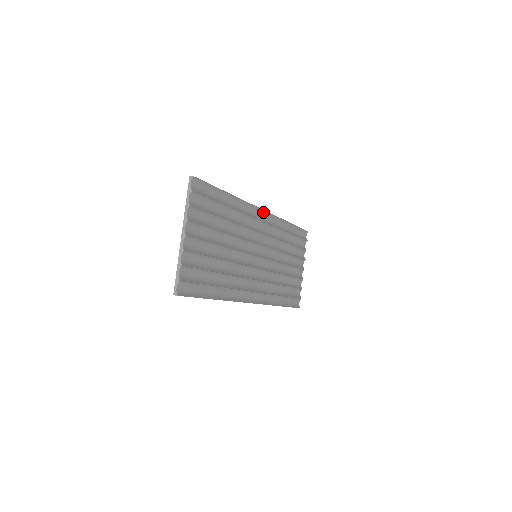
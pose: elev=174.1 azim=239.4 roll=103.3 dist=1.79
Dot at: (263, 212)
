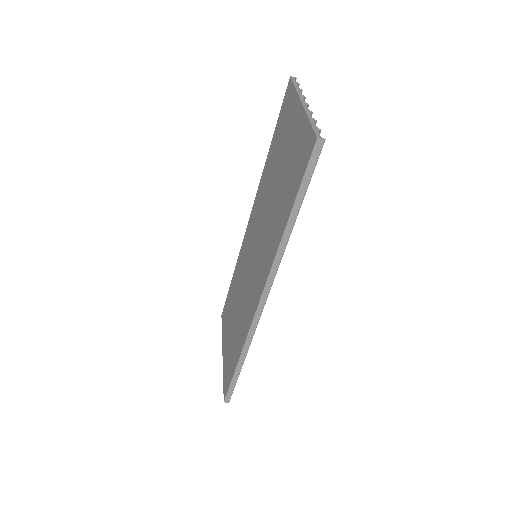
Dot at: occluded
